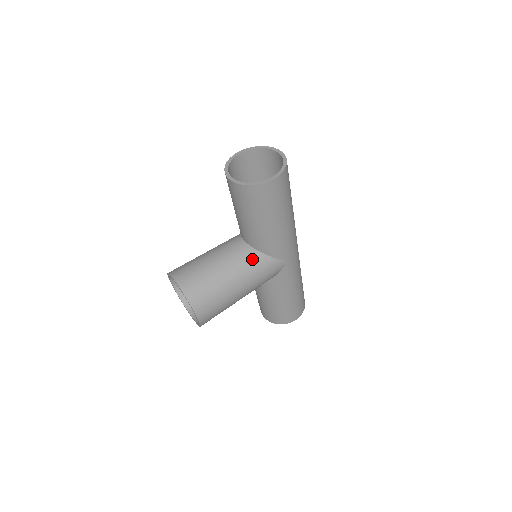
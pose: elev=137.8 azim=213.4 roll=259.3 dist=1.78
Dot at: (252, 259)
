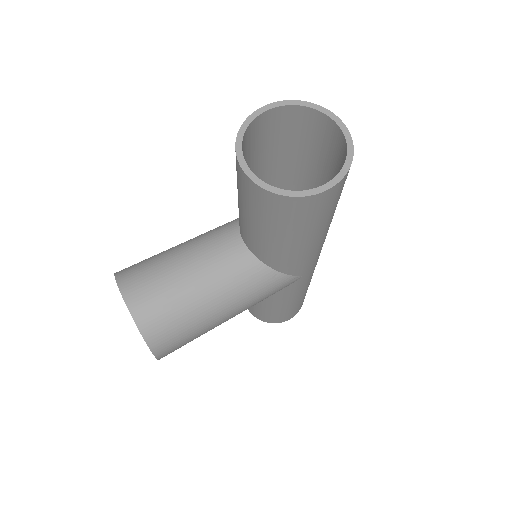
Dot at: (252, 276)
